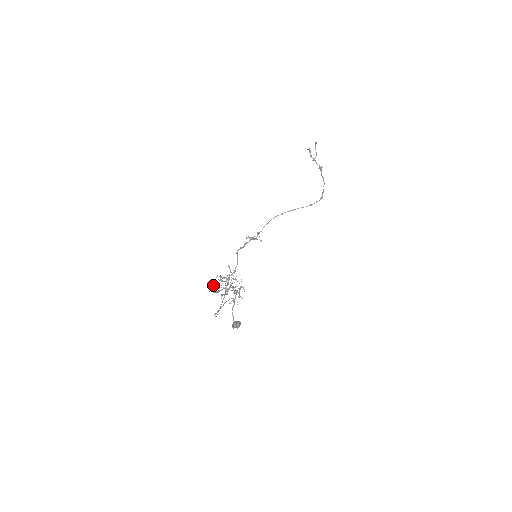
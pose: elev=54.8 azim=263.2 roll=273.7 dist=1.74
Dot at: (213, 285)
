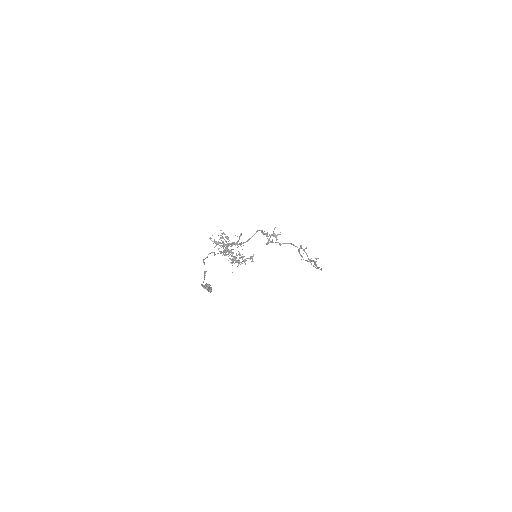
Dot at: occluded
